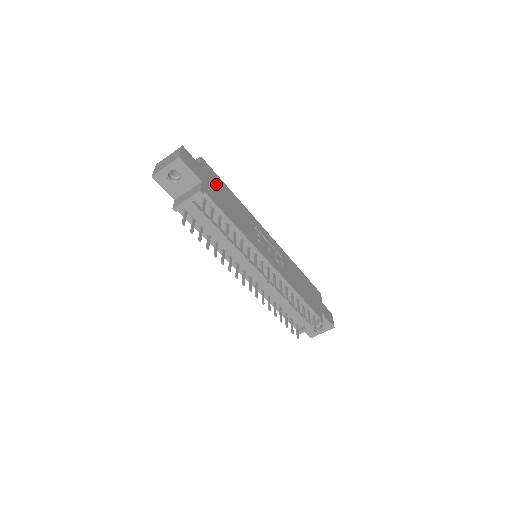
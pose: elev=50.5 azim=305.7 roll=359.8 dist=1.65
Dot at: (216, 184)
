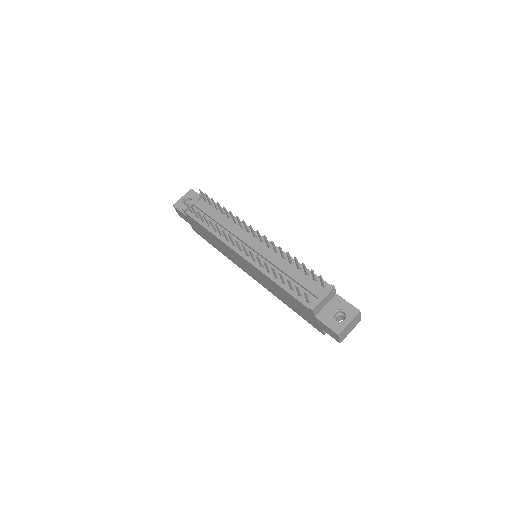
Dot at: occluded
